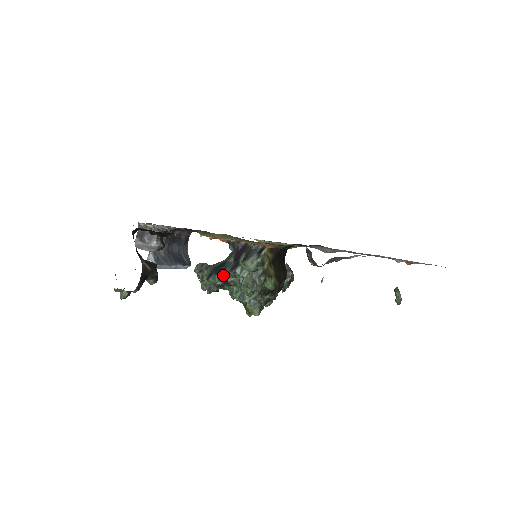
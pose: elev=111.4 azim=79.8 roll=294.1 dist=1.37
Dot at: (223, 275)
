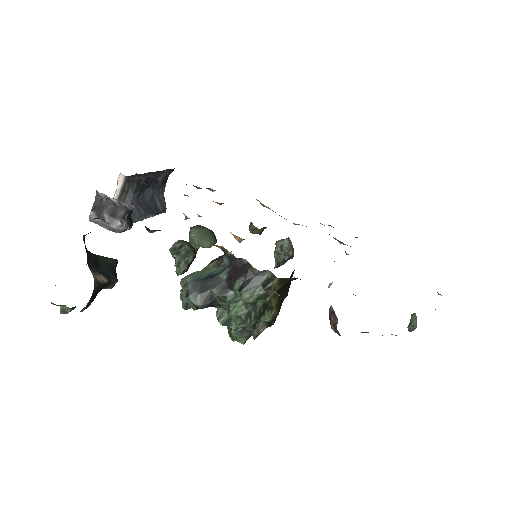
Dot at: (208, 296)
